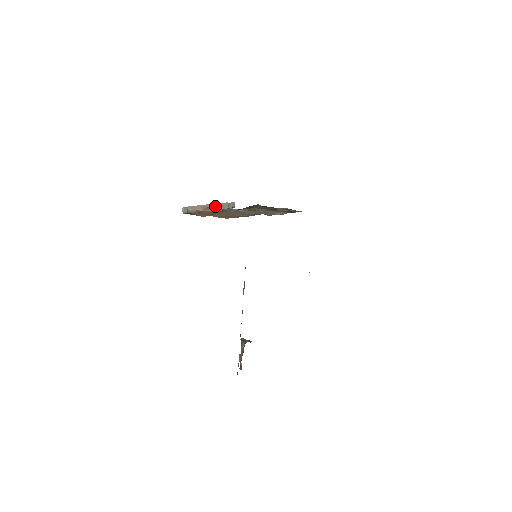
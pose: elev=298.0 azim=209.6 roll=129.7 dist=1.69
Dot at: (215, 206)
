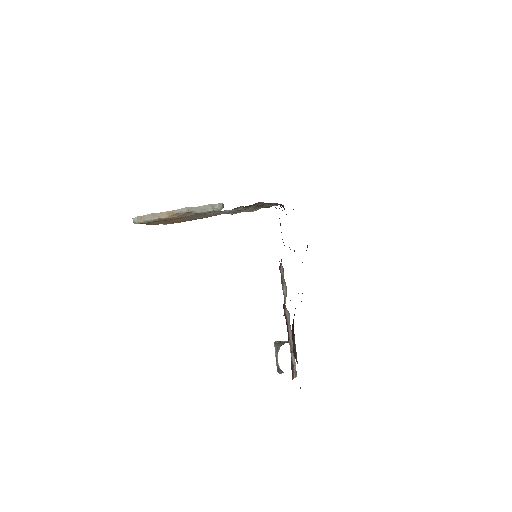
Dot at: (189, 210)
